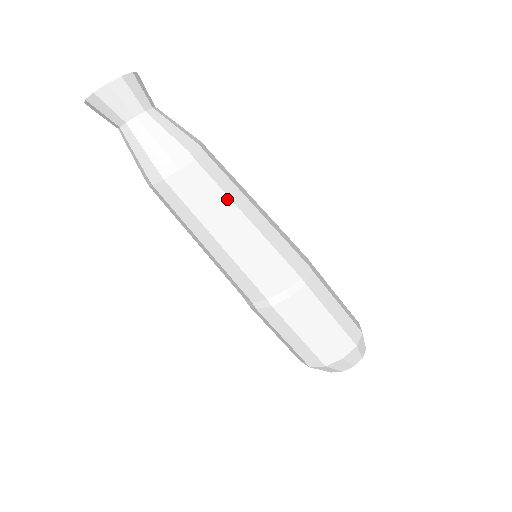
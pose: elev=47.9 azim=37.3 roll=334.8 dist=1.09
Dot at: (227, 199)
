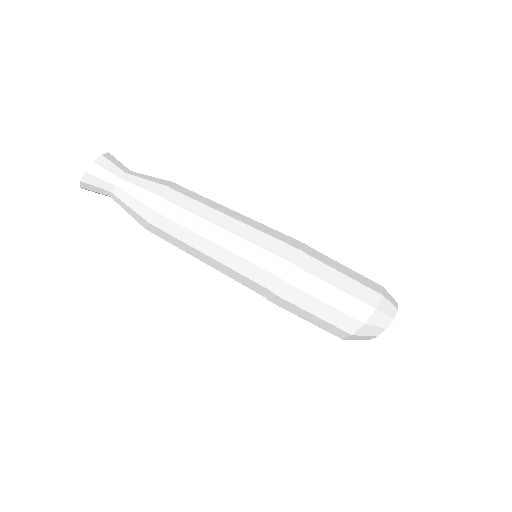
Dot at: (202, 220)
